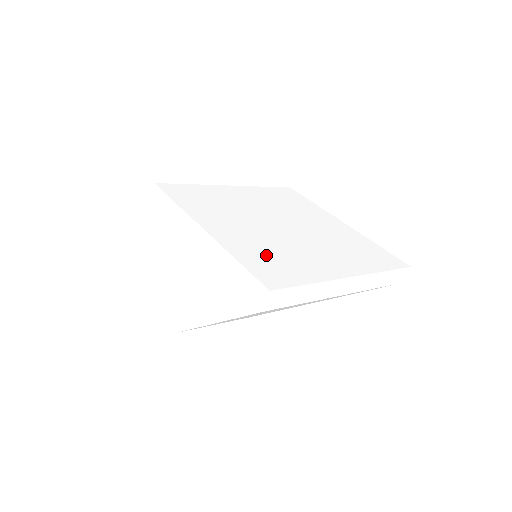
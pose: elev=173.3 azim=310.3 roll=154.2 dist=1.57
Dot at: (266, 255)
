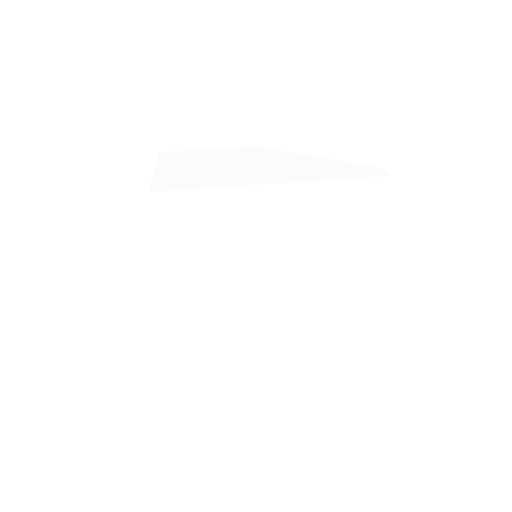
Dot at: (207, 341)
